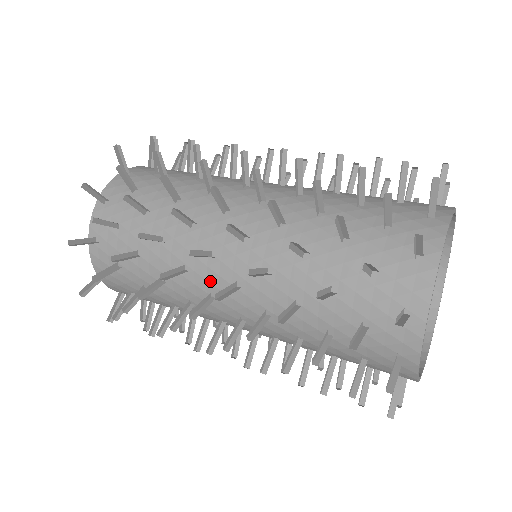
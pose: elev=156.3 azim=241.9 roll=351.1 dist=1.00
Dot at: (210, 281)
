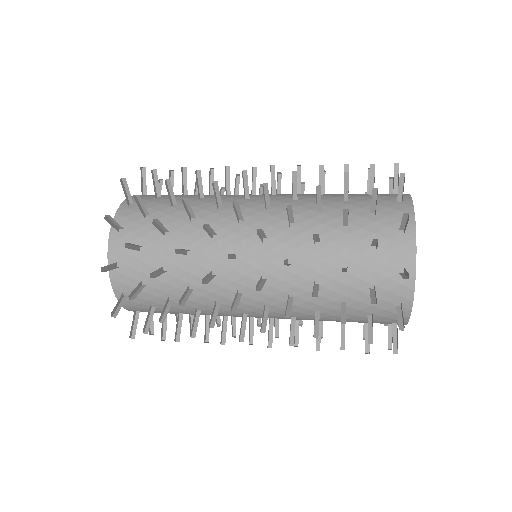
Dot at: (241, 212)
